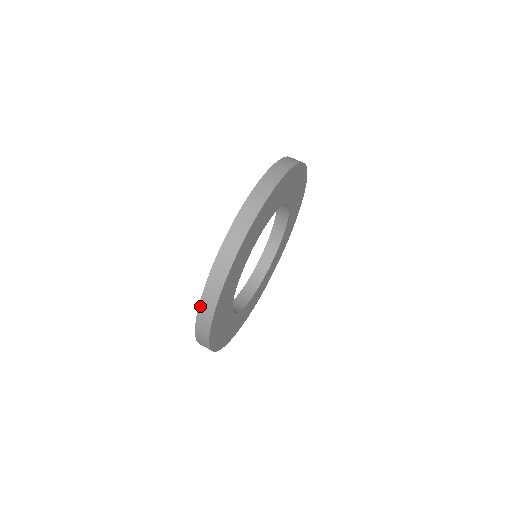
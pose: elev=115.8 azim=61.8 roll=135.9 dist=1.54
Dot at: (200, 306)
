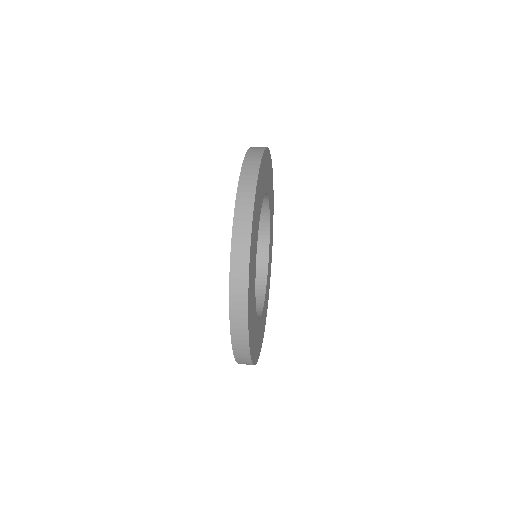
Dot at: (233, 239)
